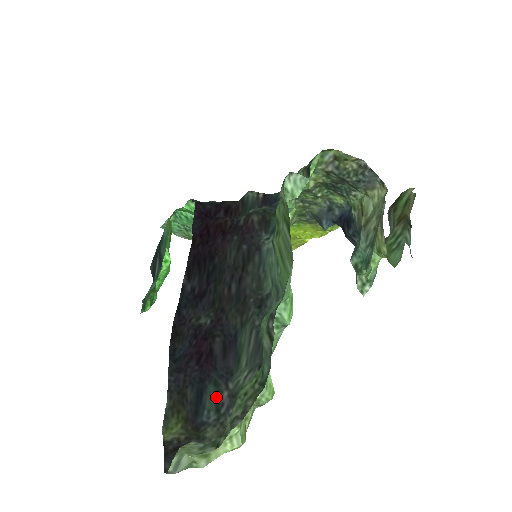
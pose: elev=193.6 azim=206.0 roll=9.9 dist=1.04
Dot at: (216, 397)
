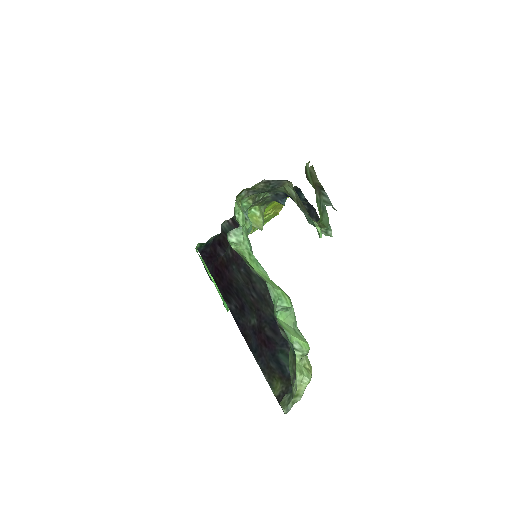
Dot at: (287, 358)
